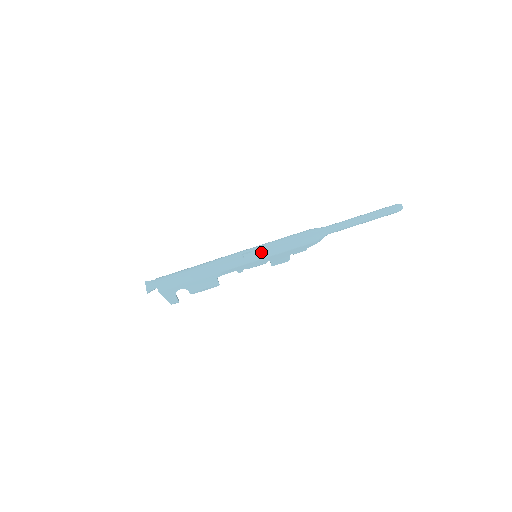
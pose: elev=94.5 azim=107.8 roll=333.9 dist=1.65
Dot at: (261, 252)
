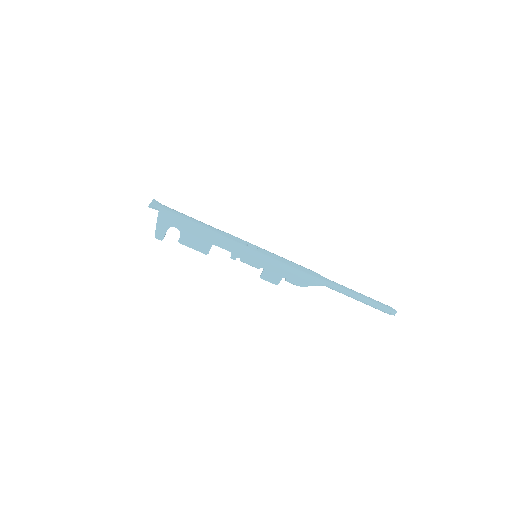
Dot at: (264, 253)
